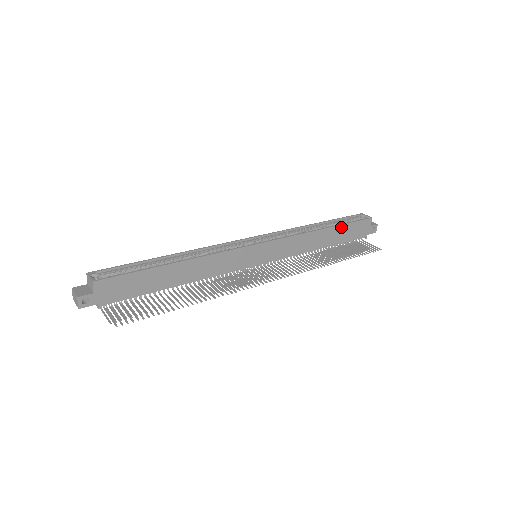
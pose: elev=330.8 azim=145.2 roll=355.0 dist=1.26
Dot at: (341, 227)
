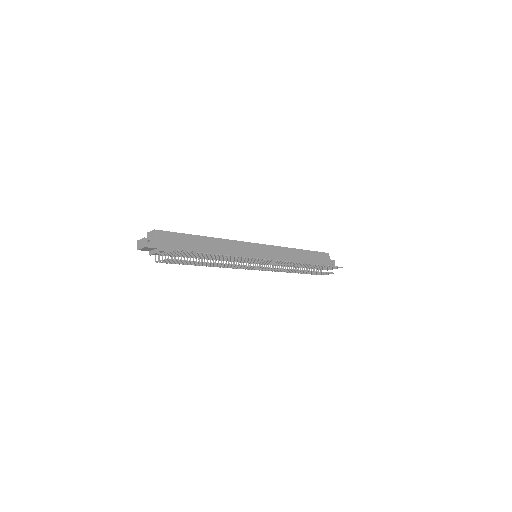
Dot at: (309, 252)
